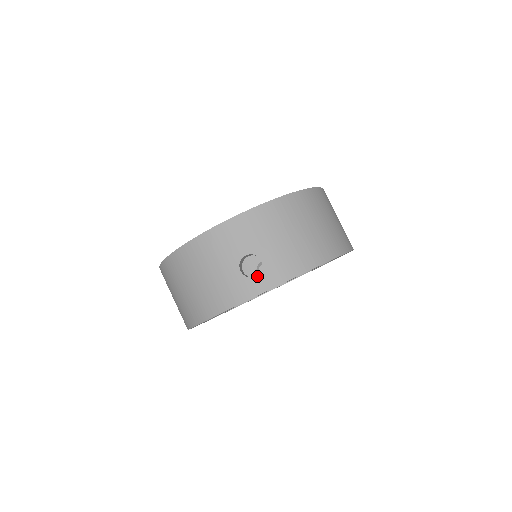
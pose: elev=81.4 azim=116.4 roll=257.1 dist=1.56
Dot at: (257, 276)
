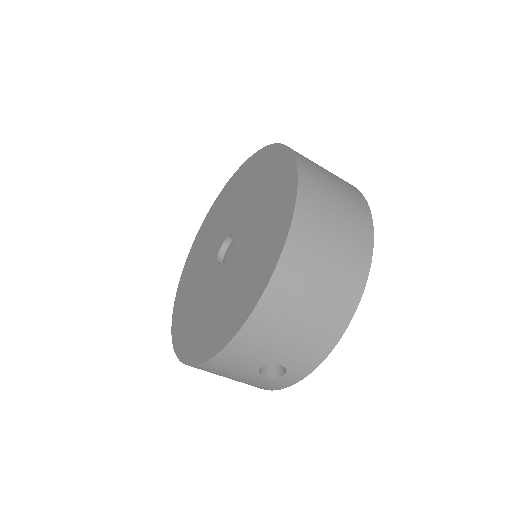
Dot at: (285, 375)
